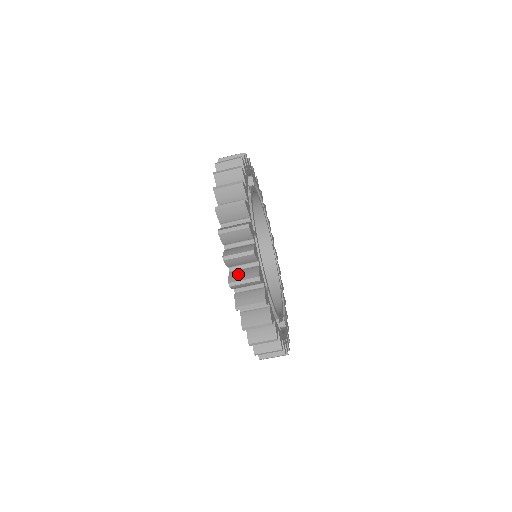
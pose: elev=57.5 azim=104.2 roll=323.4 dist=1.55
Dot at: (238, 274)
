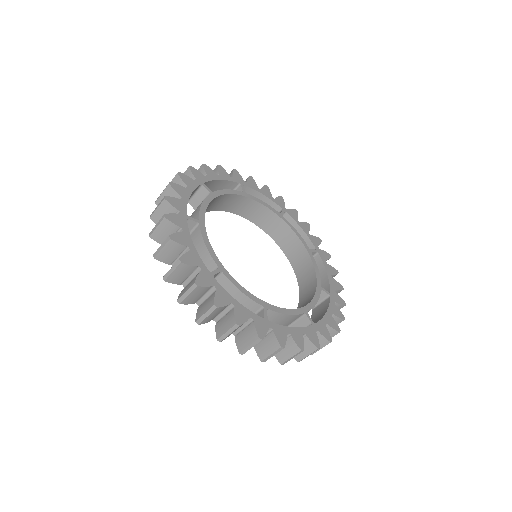
Dot at: (221, 326)
